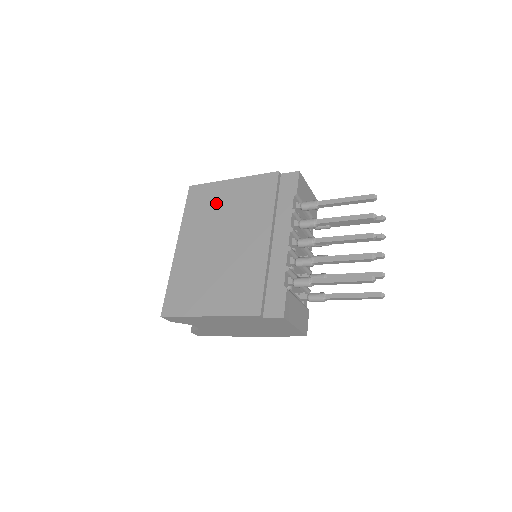
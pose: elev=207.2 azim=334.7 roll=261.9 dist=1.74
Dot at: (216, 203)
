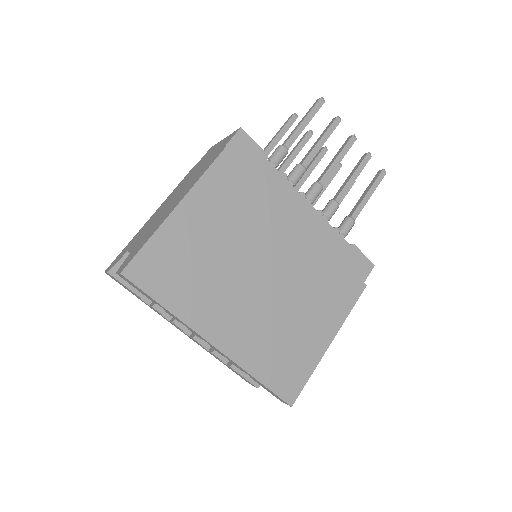
Dot at: (196, 252)
